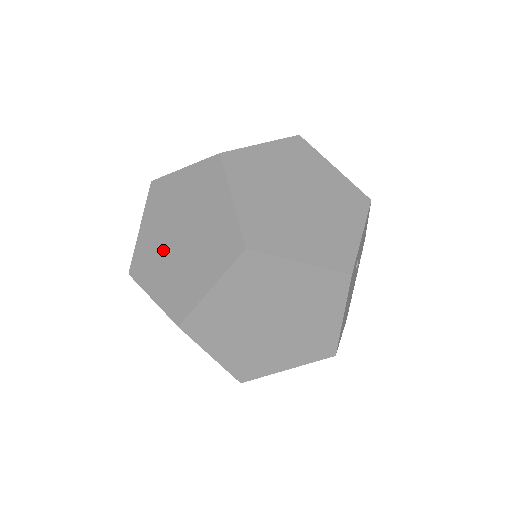
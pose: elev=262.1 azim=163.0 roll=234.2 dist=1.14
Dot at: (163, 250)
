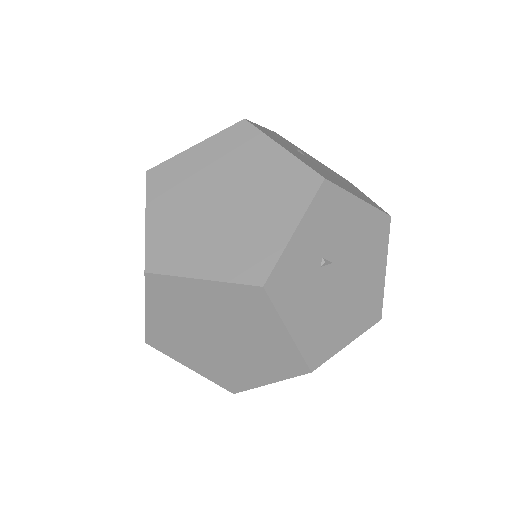
Dot at: occluded
